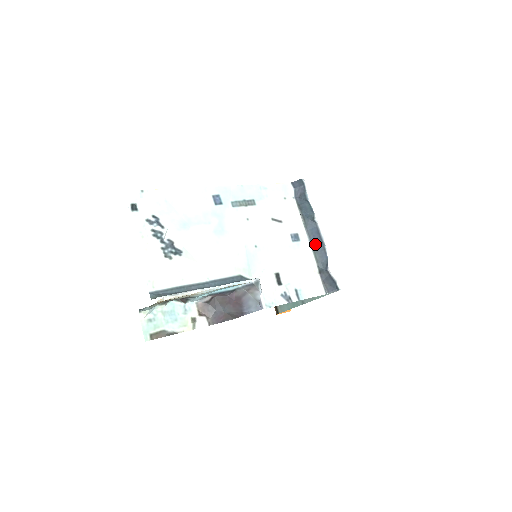
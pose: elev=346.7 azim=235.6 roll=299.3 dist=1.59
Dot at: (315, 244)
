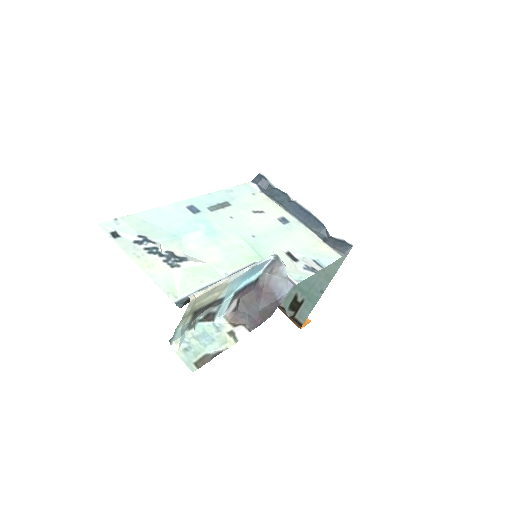
Dot at: (305, 219)
